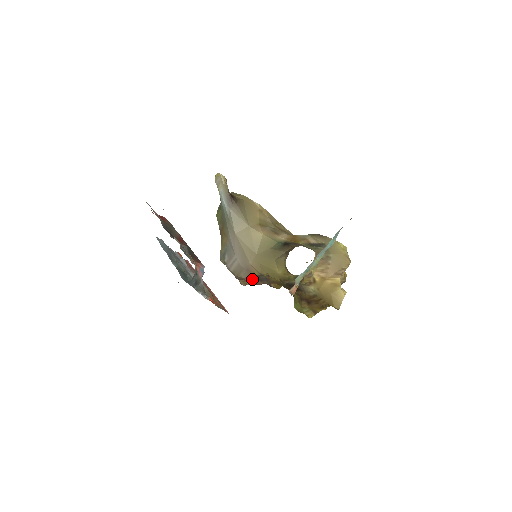
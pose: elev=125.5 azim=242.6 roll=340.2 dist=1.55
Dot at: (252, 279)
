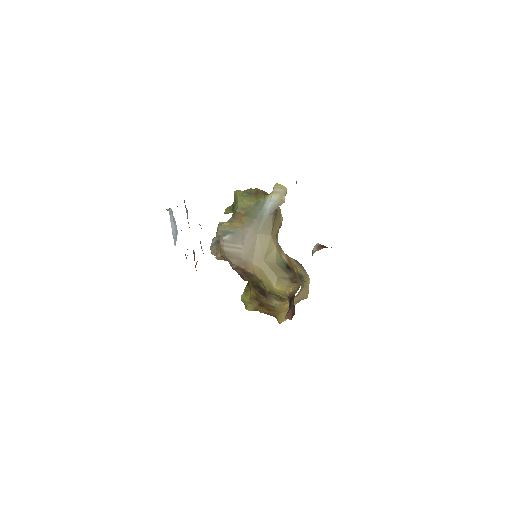
Dot at: (238, 268)
